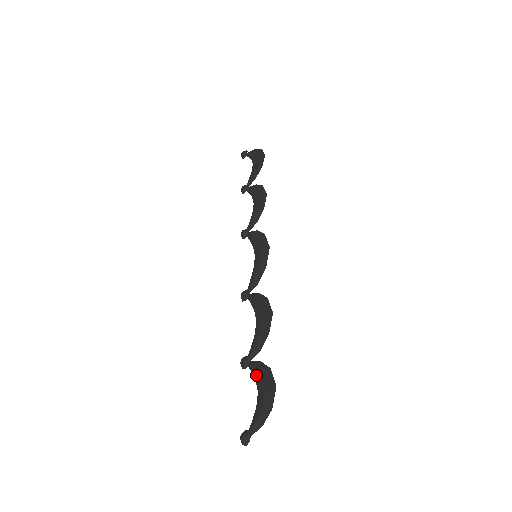
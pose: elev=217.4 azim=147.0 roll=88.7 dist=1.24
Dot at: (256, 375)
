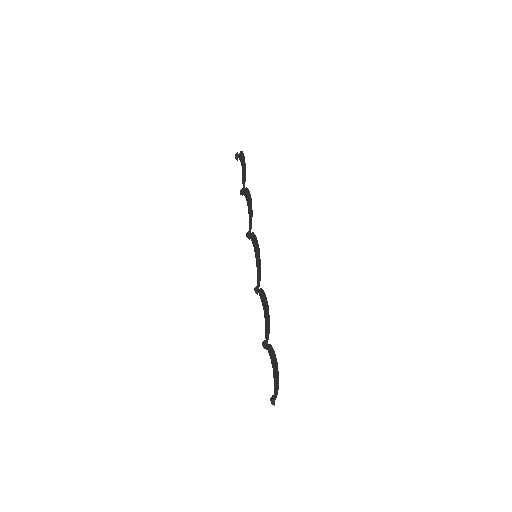
Dot at: (269, 355)
